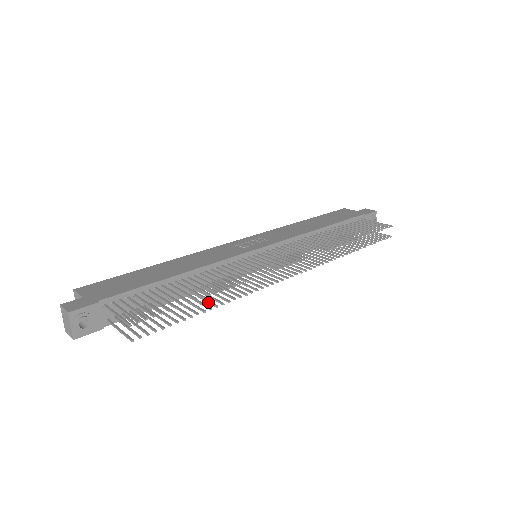
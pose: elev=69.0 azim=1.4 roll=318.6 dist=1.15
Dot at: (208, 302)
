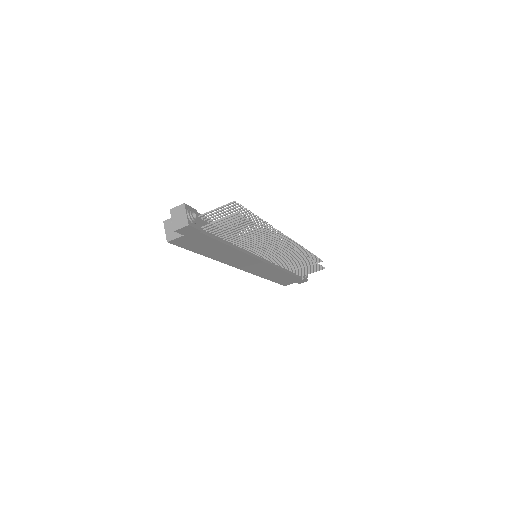
Dot at: (257, 235)
